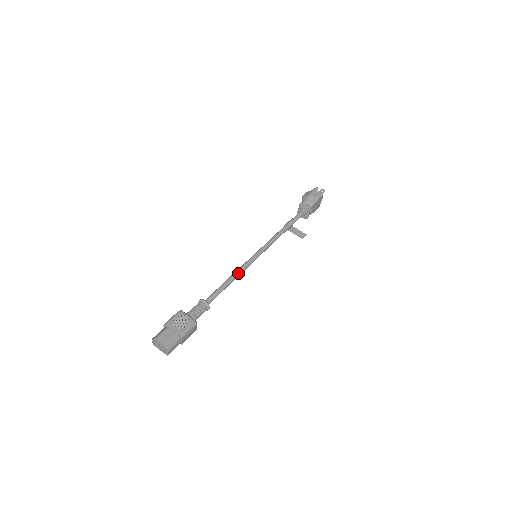
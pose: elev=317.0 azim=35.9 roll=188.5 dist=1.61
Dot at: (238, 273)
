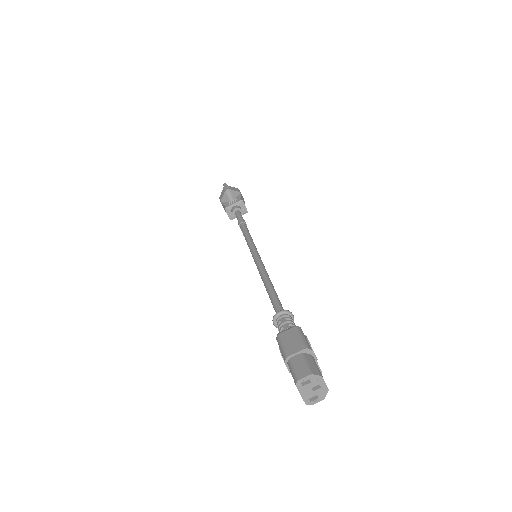
Dot at: occluded
